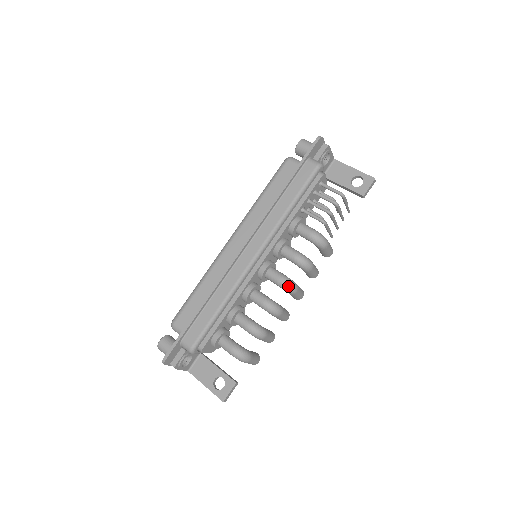
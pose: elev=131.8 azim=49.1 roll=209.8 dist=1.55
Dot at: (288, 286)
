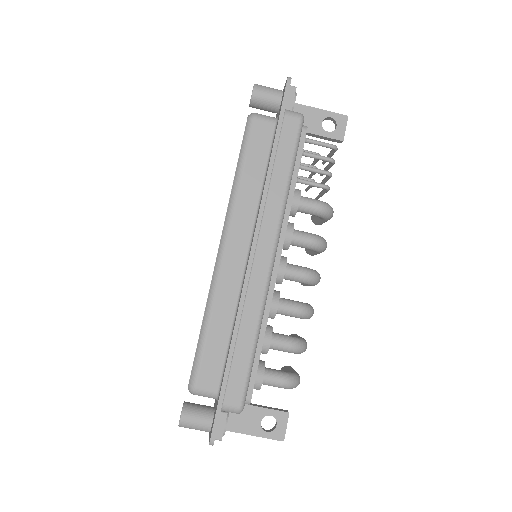
Dot at: (315, 279)
